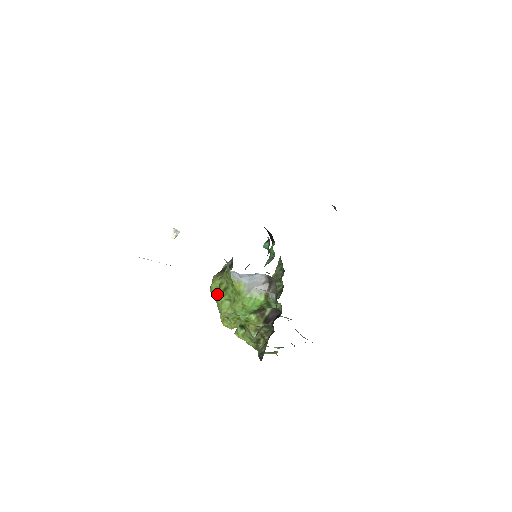
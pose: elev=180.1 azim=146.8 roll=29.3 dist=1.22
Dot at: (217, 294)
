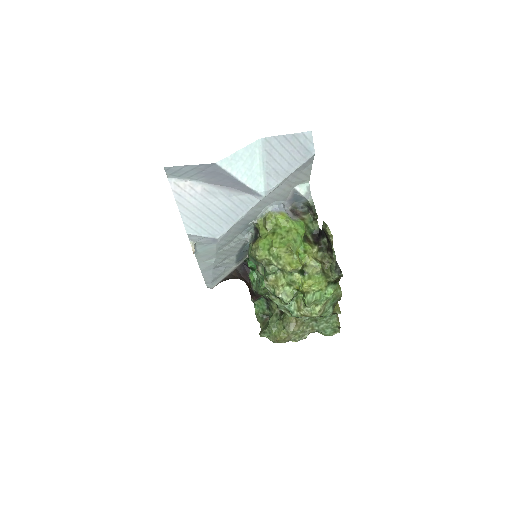
Dot at: (269, 248)
